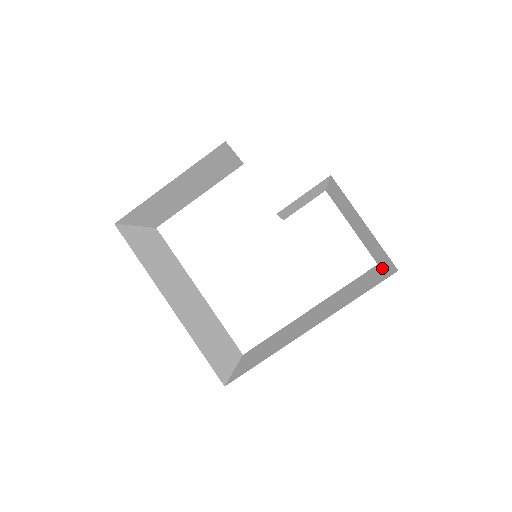
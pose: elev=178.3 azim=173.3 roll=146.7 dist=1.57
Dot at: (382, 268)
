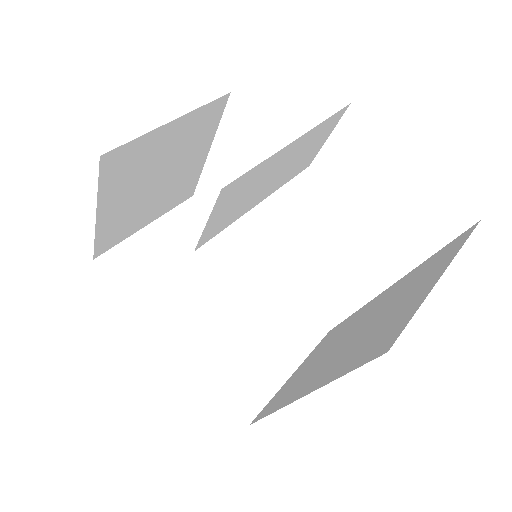
Dot at: (442, 269)
